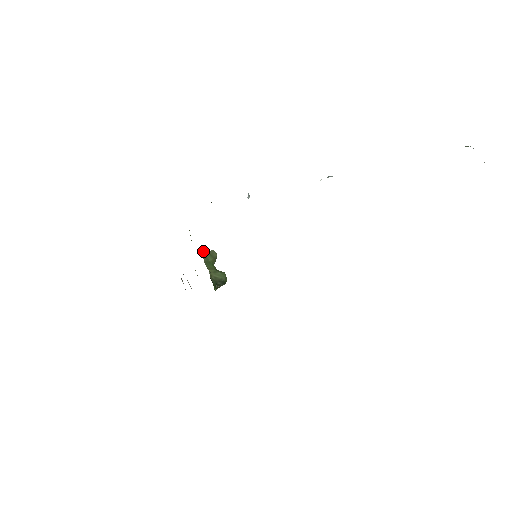
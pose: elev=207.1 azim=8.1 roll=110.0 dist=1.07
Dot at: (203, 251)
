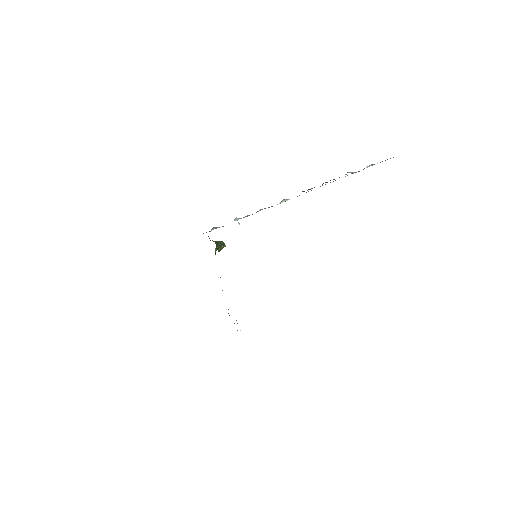
Dot at: occluded
